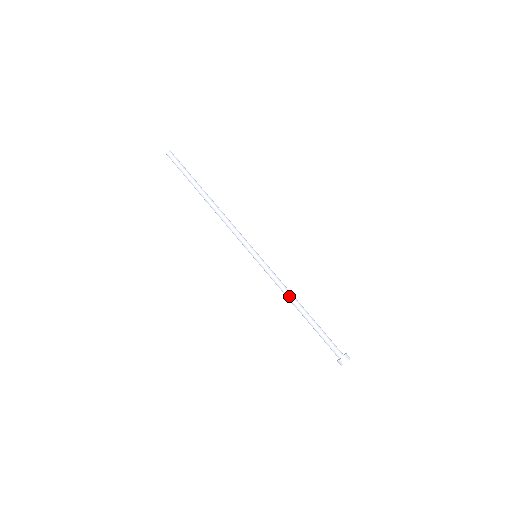
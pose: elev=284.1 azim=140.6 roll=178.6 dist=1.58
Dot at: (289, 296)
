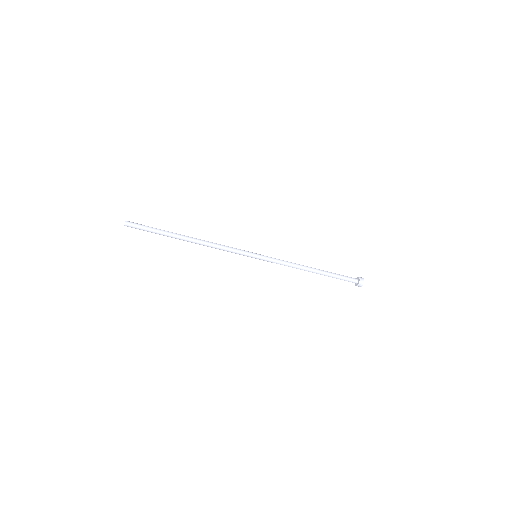
Dot at: (299, 268)
